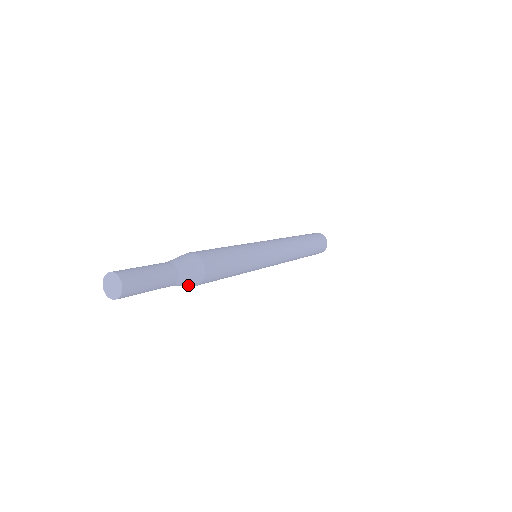
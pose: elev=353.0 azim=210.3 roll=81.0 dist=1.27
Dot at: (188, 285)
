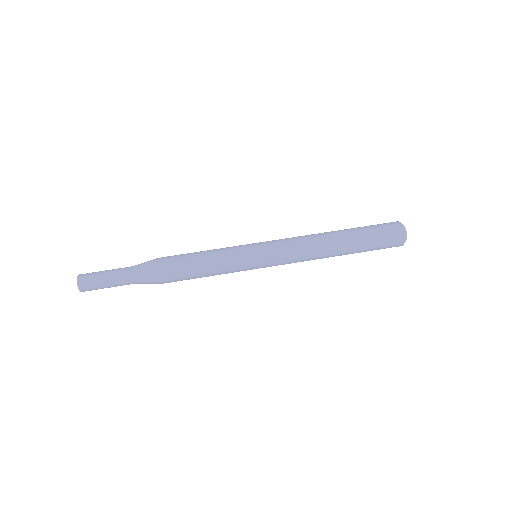
Dot at: occluded
